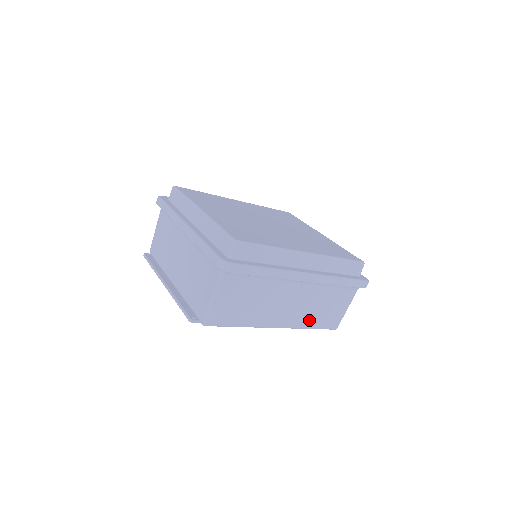
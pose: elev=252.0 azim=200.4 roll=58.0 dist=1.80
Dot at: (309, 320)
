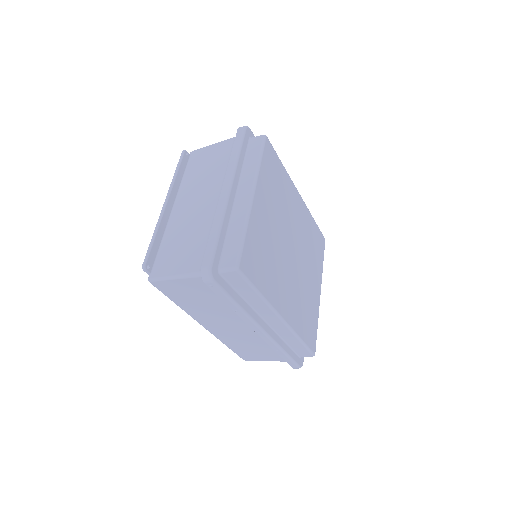
Dot at: (231, 342)
